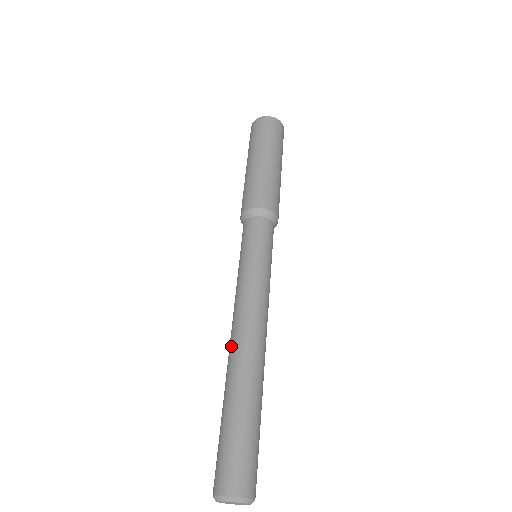
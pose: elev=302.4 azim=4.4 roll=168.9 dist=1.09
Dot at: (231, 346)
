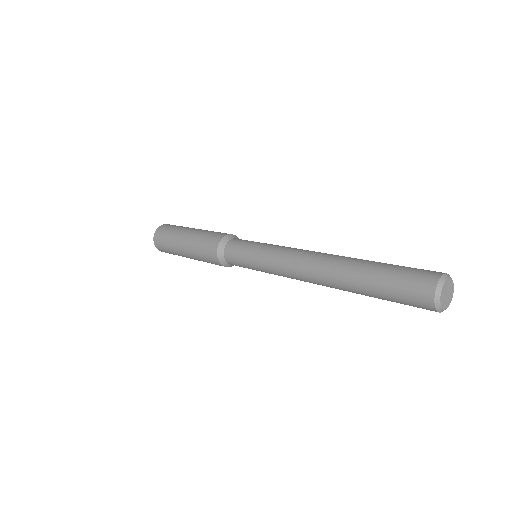
Dot at: (317, 269)
